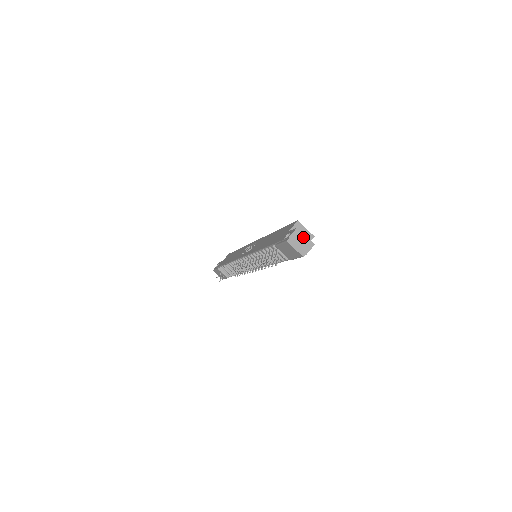
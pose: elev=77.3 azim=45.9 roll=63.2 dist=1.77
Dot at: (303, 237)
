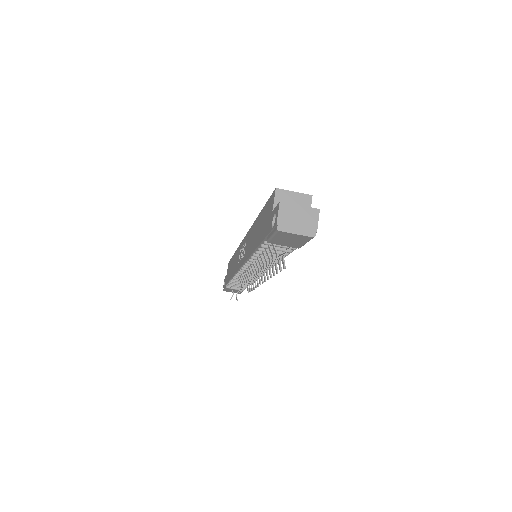
Dot at: (297, 209)
